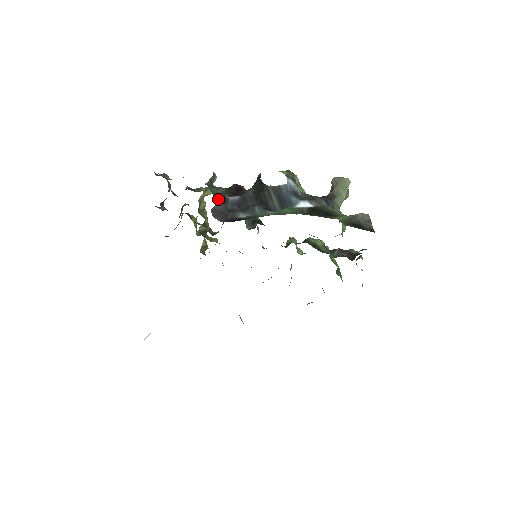
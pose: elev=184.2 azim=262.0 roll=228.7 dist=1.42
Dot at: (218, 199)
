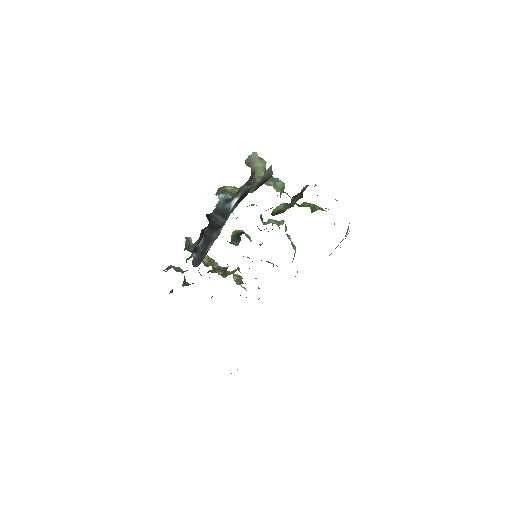
Dot at: occluded
